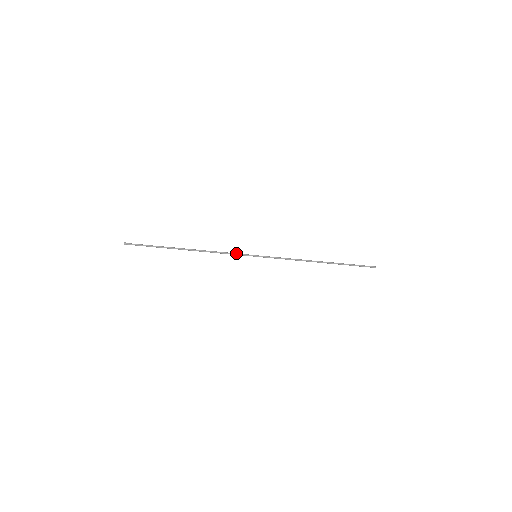
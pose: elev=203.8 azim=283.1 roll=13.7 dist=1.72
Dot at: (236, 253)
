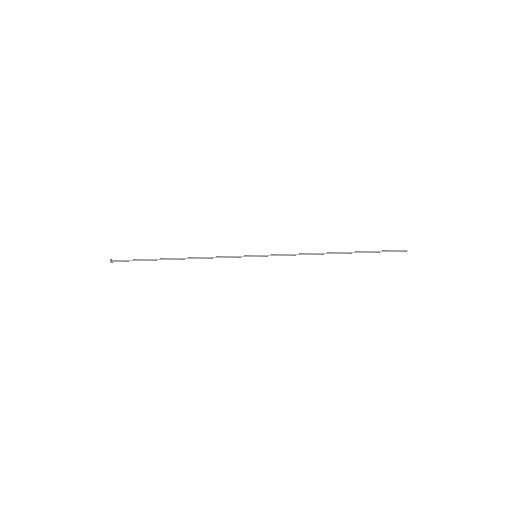
Dot at: (232, 256)
